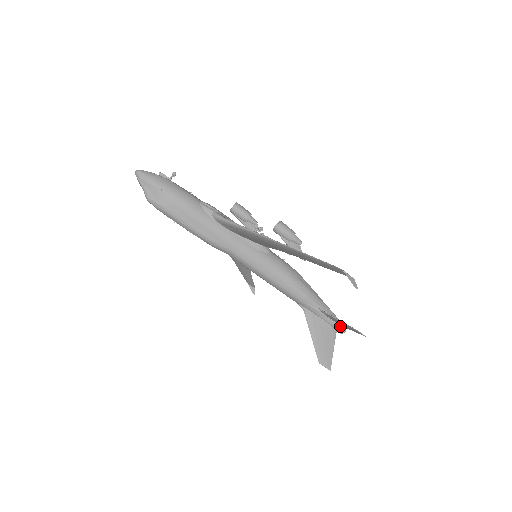
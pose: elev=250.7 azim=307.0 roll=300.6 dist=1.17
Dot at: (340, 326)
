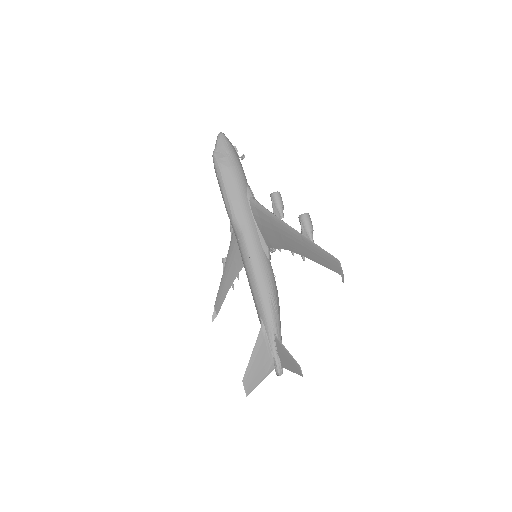
Dot at: (281, 366)
